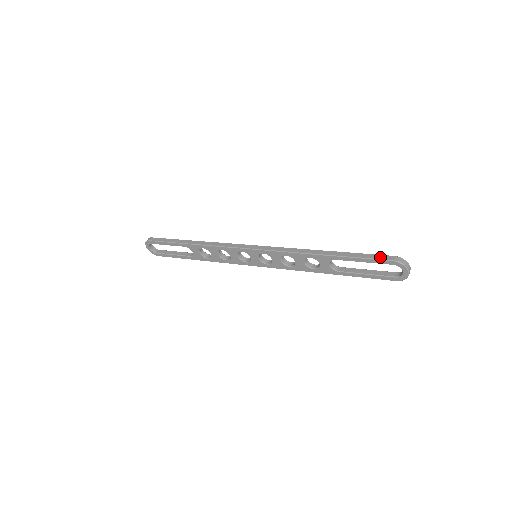
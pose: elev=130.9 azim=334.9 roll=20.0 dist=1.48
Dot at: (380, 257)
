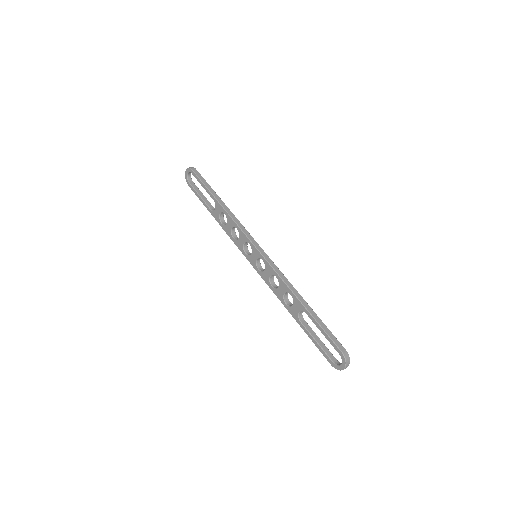
Dot at: (336, 341)
